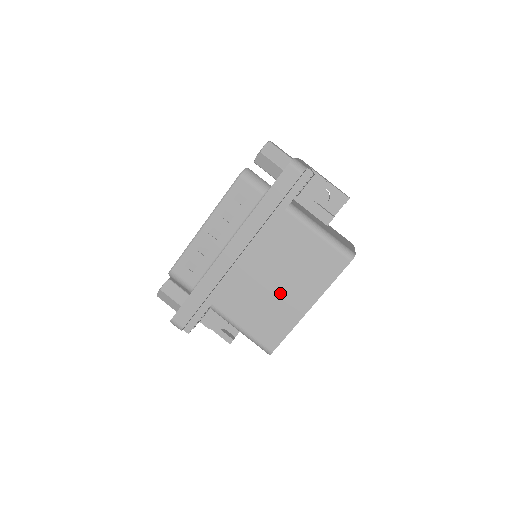
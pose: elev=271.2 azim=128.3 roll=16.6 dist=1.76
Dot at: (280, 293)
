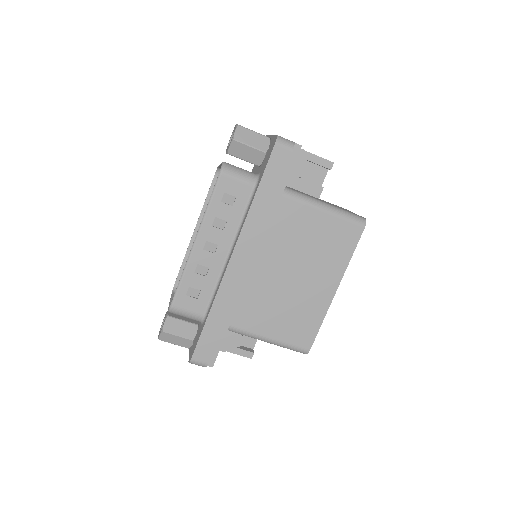
Dot at: (301, 286)
